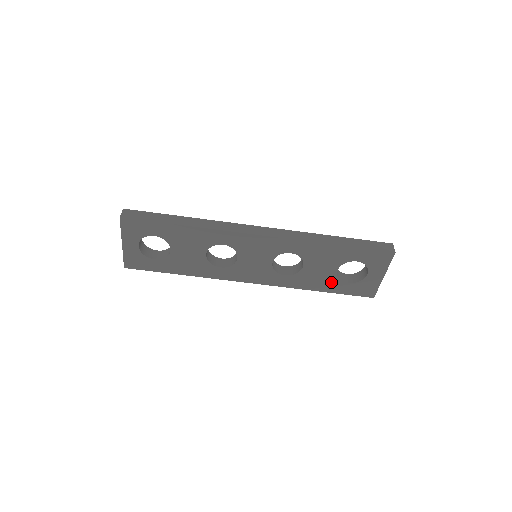
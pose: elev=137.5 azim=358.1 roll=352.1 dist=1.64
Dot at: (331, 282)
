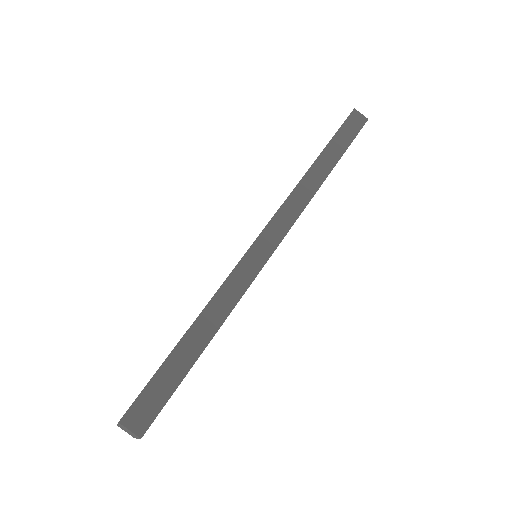
Dot at: occluded
